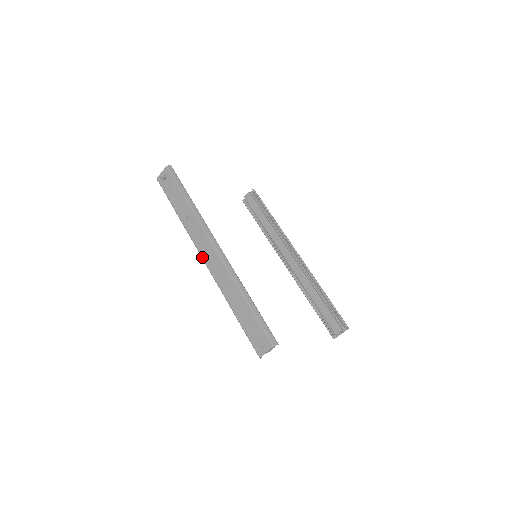
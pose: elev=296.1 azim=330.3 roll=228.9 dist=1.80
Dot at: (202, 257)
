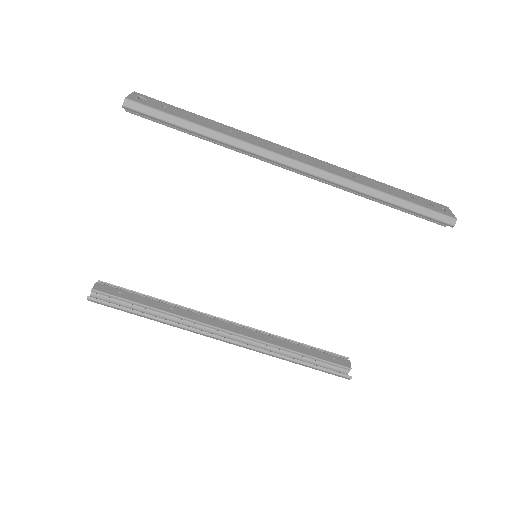
Dot at: occluded
